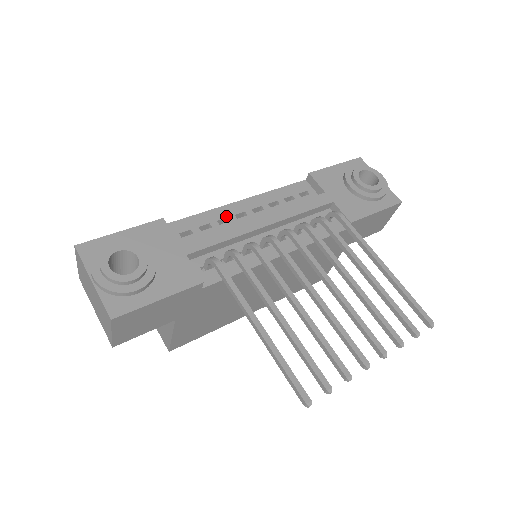
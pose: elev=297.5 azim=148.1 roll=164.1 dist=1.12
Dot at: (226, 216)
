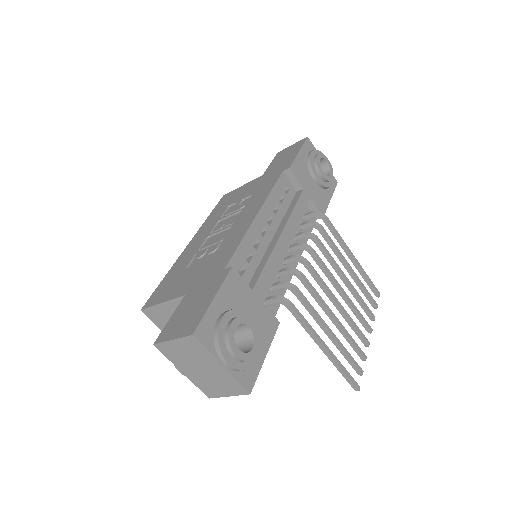
Dot at: (256, 238)
